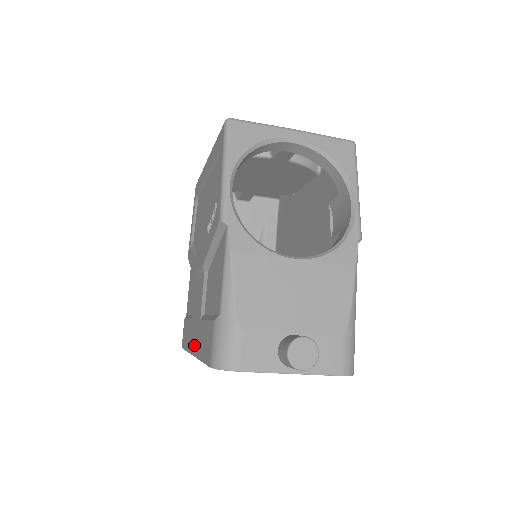
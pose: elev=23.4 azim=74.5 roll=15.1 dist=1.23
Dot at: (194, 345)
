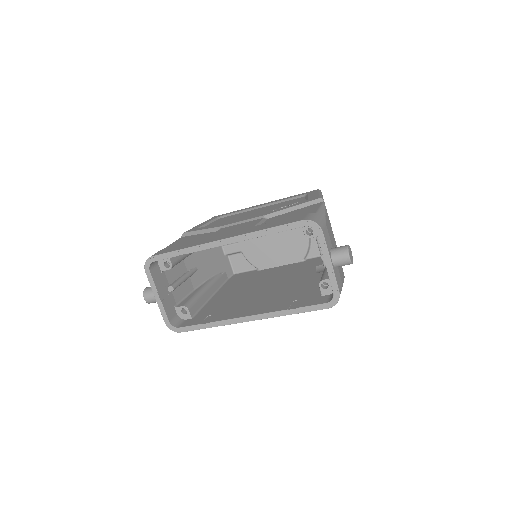
Dot at: (232, 235)
